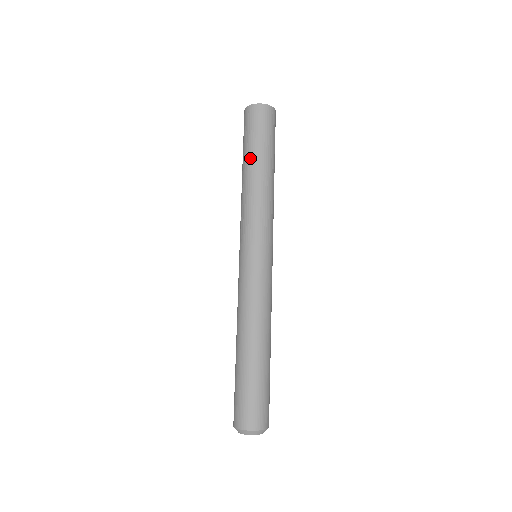
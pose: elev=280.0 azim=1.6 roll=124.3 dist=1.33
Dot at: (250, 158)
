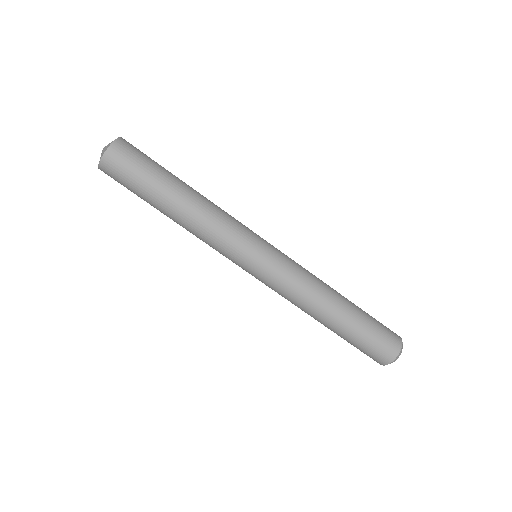
Dot at: (156, 208)
